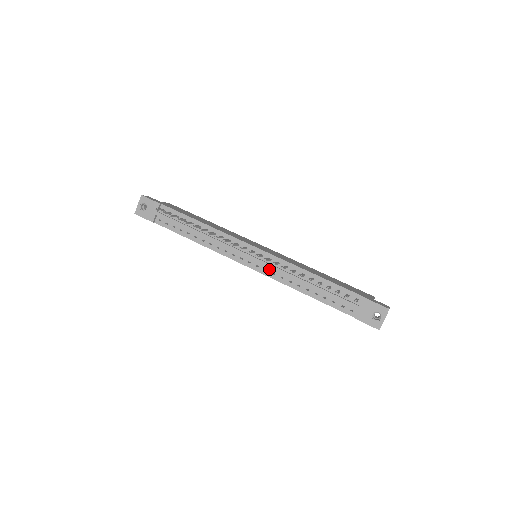
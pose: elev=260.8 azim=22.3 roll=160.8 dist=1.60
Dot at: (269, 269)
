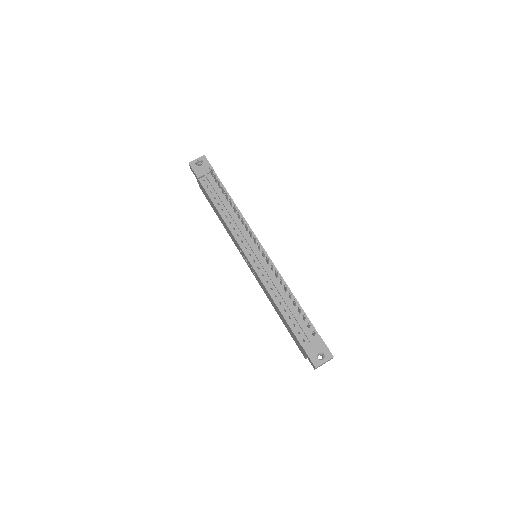
Dot at: (262, 269)
